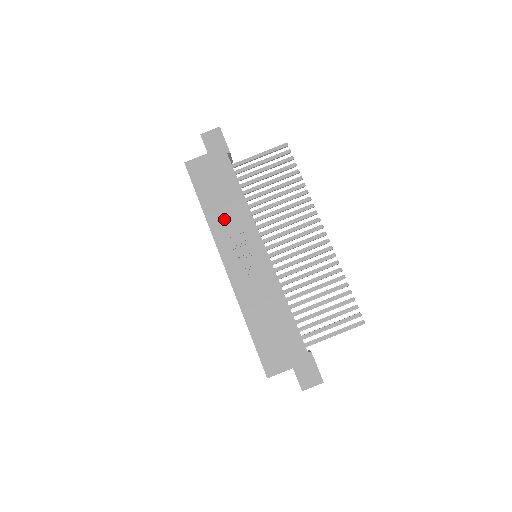
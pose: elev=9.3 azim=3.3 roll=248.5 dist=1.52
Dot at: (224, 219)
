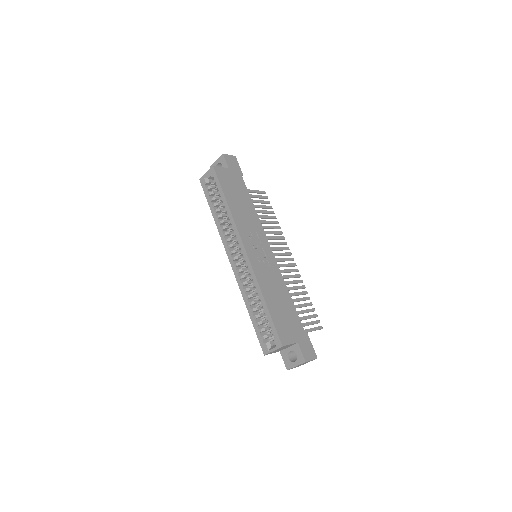
Dot at: (243, 217)
